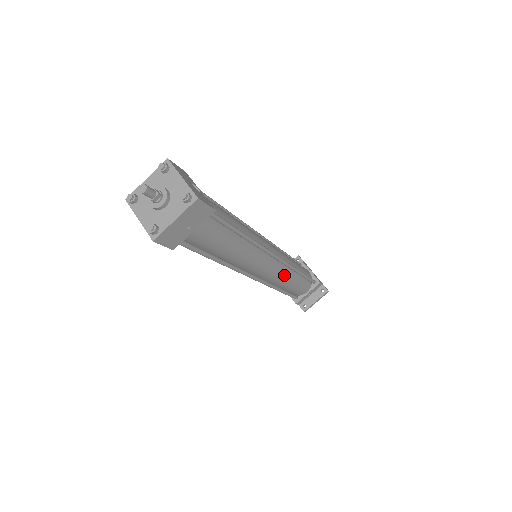
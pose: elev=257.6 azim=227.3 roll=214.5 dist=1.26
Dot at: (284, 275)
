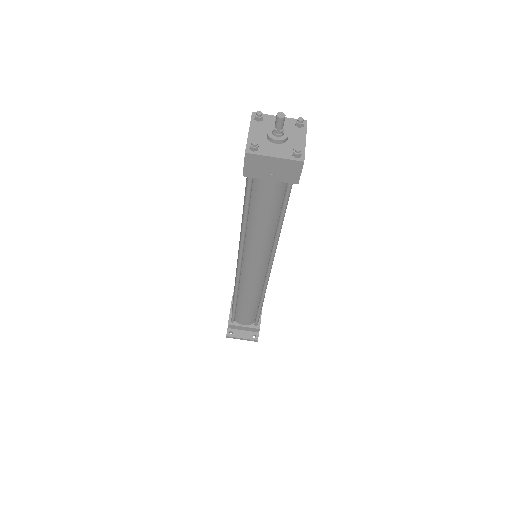
Dot at: (254, 291)
